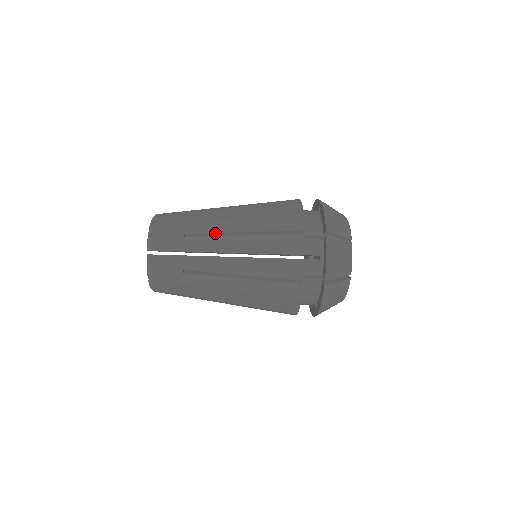
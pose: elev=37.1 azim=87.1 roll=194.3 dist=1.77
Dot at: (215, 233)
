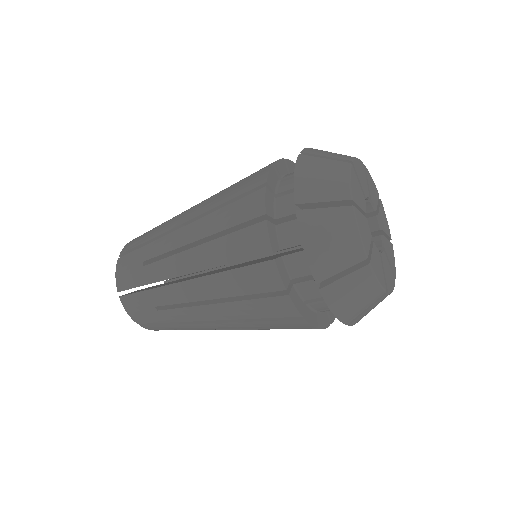
Dot at: (184, 302)
